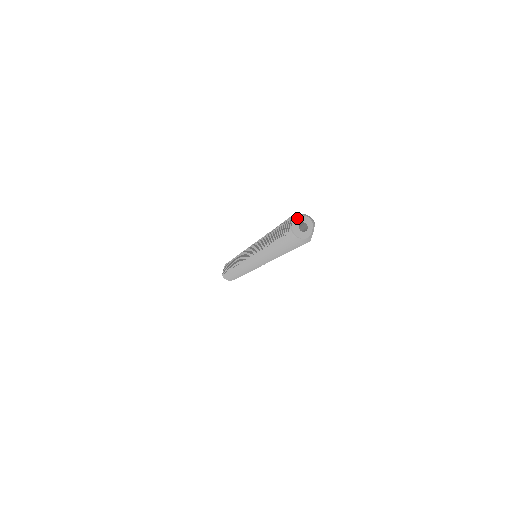
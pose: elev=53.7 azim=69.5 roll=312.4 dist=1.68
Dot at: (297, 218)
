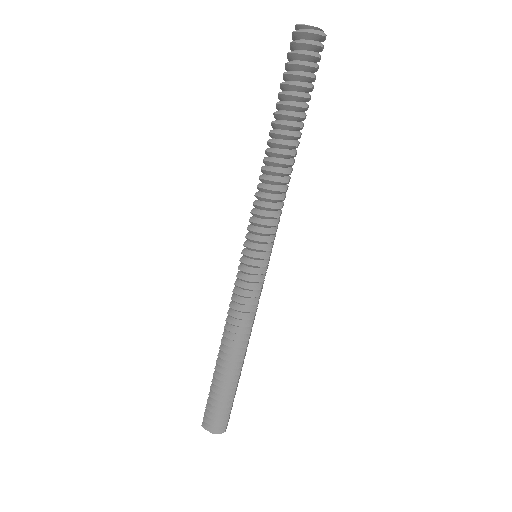
Dot at: occluded
